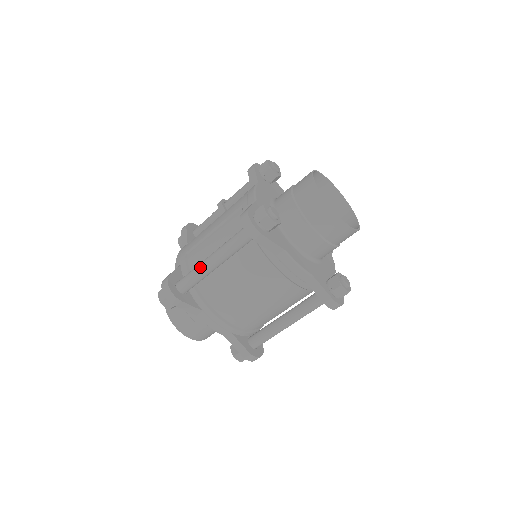
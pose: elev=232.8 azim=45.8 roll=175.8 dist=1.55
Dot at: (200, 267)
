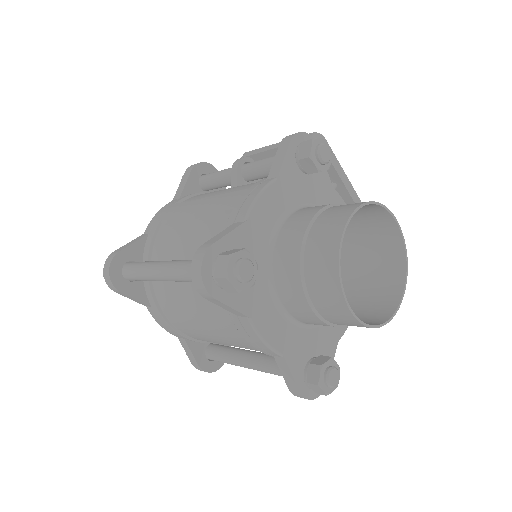
Dot at: (147, 269)
